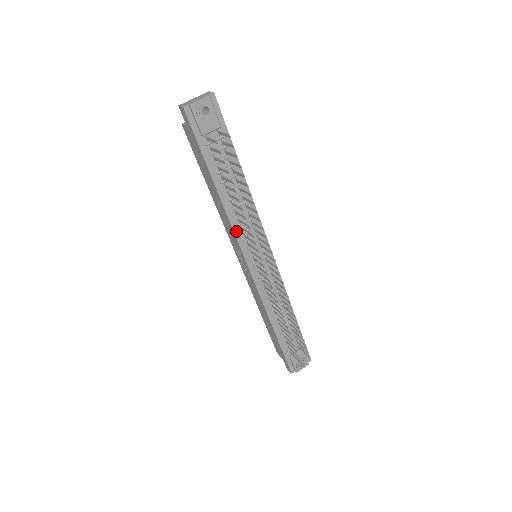
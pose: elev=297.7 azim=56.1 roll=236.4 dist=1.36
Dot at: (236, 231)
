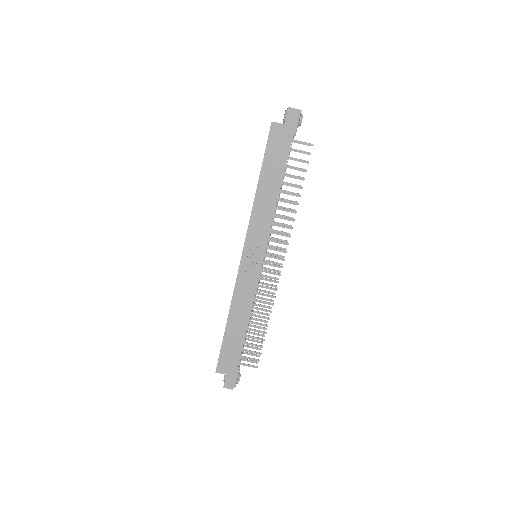
Dot at: (271, 225)
